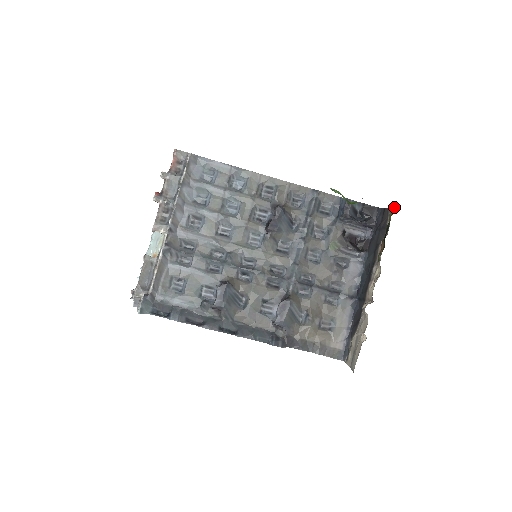
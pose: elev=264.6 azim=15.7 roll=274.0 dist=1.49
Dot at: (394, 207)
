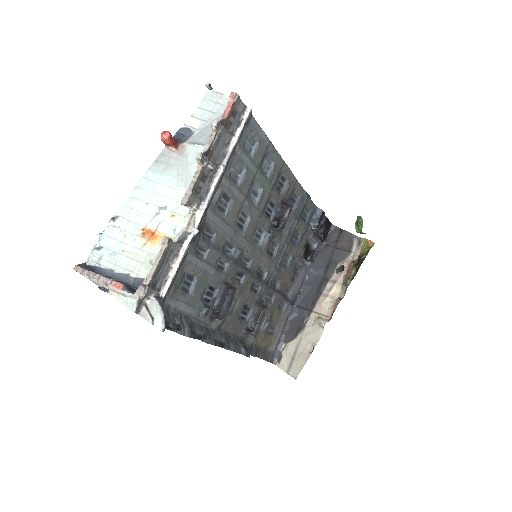
Dot at: (372, 241)
